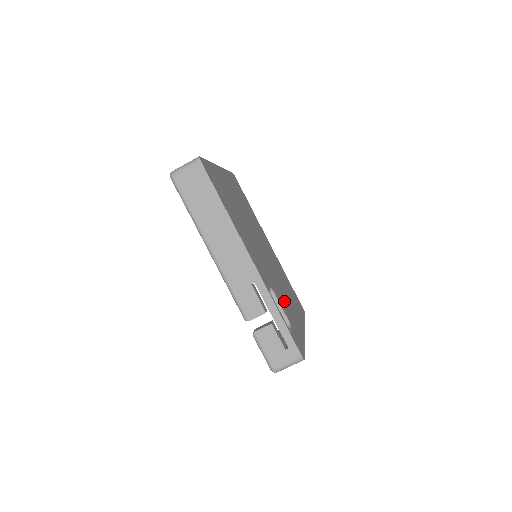
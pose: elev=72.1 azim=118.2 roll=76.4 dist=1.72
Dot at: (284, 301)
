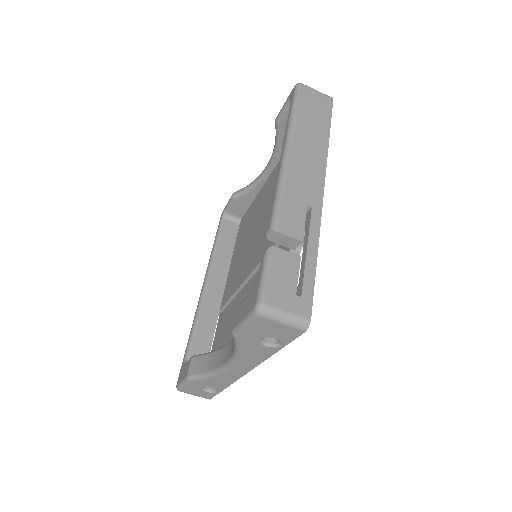
Dot at: occluded
